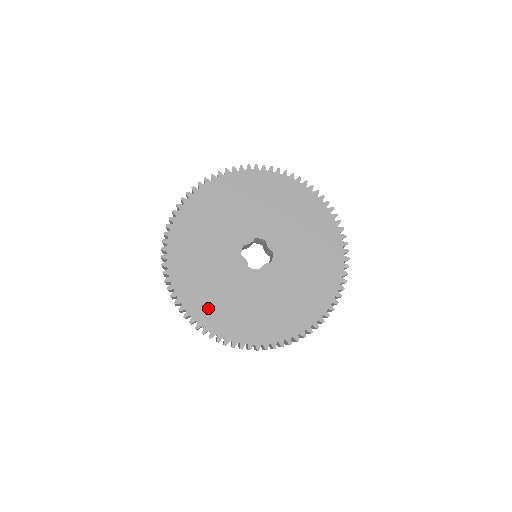
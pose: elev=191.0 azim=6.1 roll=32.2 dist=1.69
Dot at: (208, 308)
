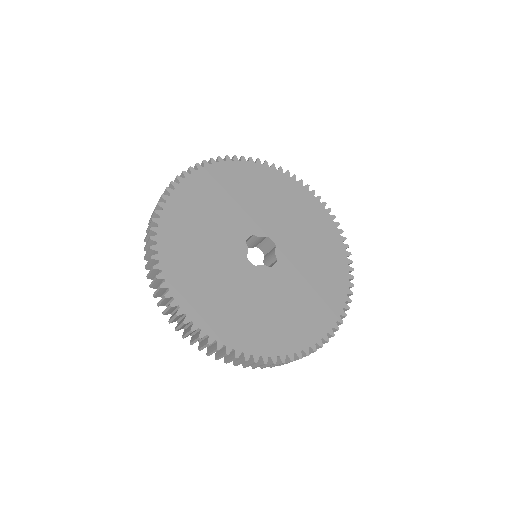
Dot at: (182, 266)
